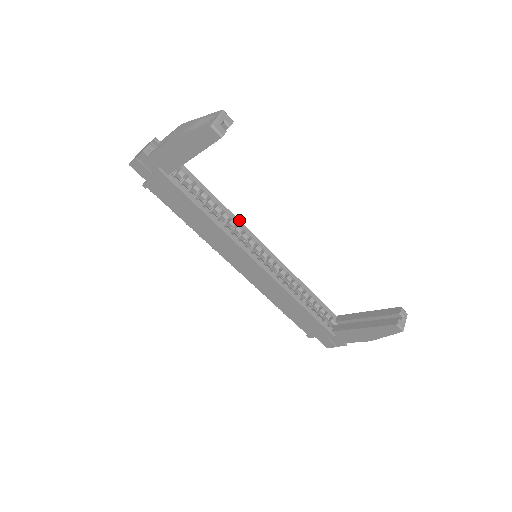
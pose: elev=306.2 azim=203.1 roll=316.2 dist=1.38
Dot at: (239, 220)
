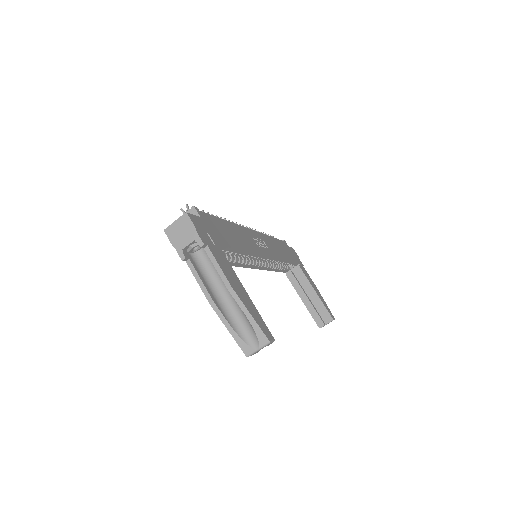
Dot at: (256, 253)
